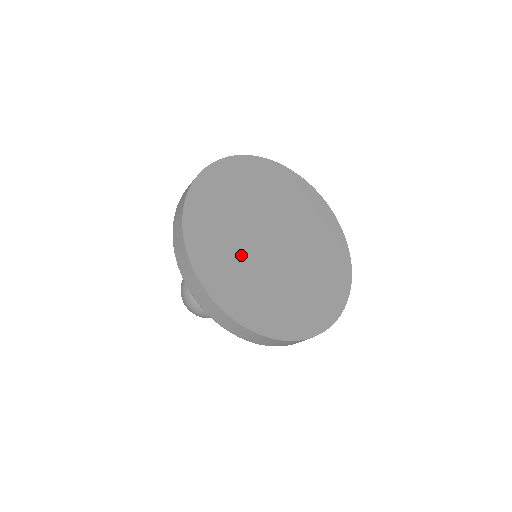
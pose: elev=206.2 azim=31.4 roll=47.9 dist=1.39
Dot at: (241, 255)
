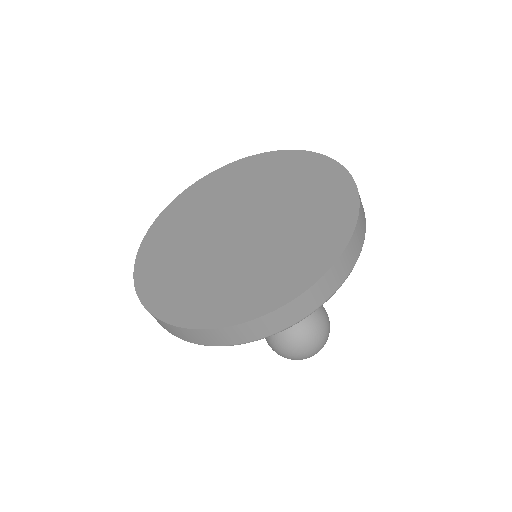
Dot at: (198, 265)
